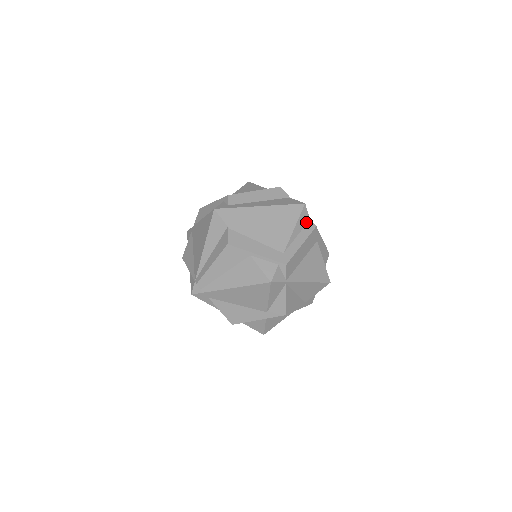
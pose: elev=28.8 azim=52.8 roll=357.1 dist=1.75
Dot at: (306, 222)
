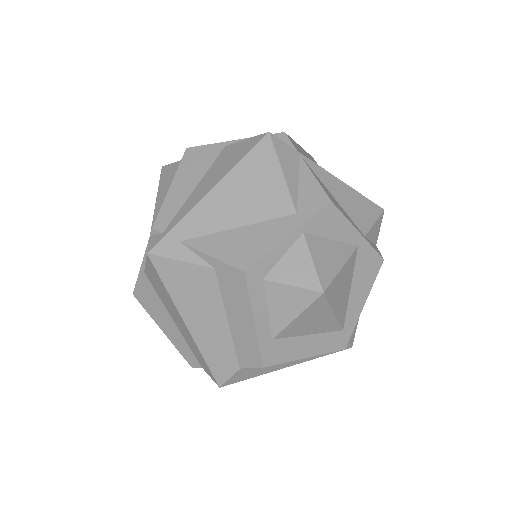
Dot at: occluded
